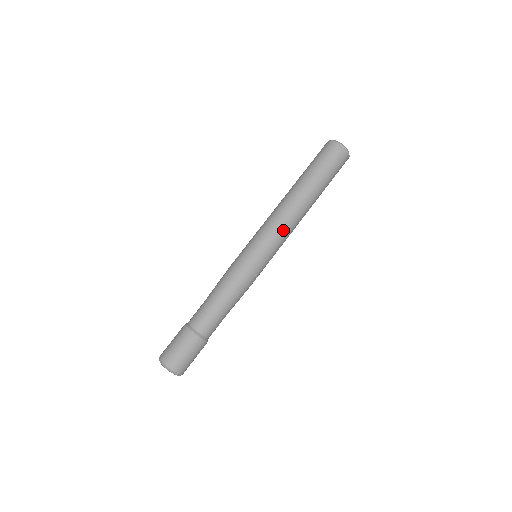
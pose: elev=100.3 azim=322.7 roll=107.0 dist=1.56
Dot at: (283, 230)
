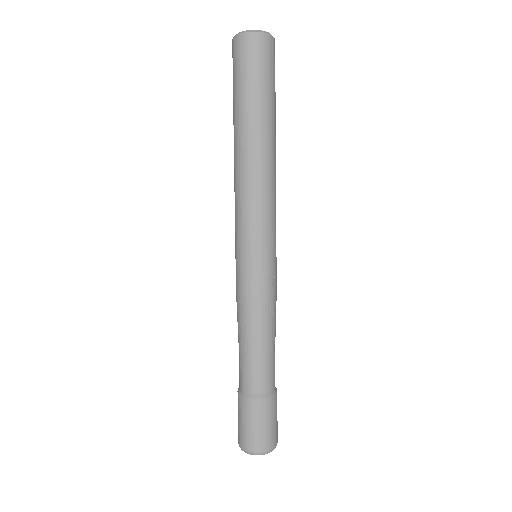
Dot at: (259, 204)
